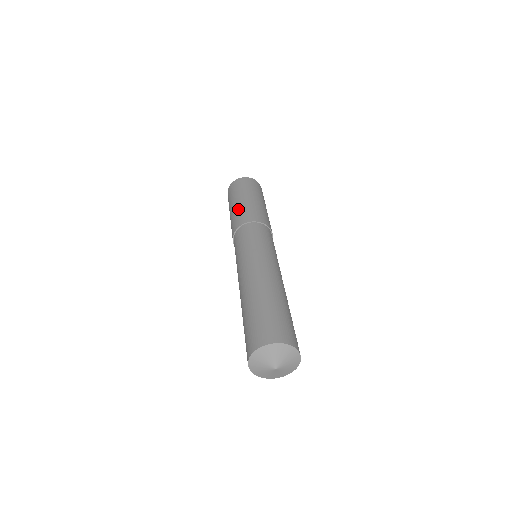
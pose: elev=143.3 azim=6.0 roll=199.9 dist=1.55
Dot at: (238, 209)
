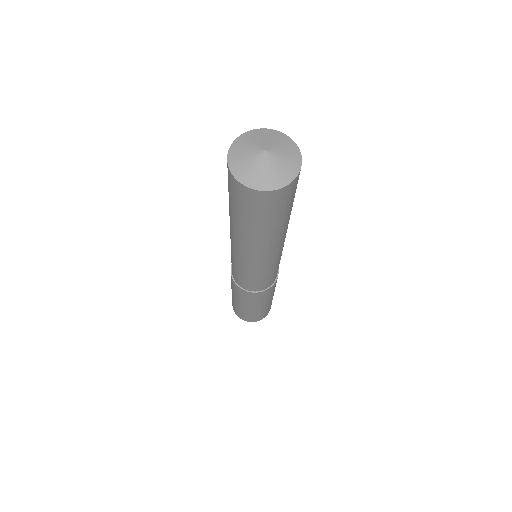
Dot at: occluded
